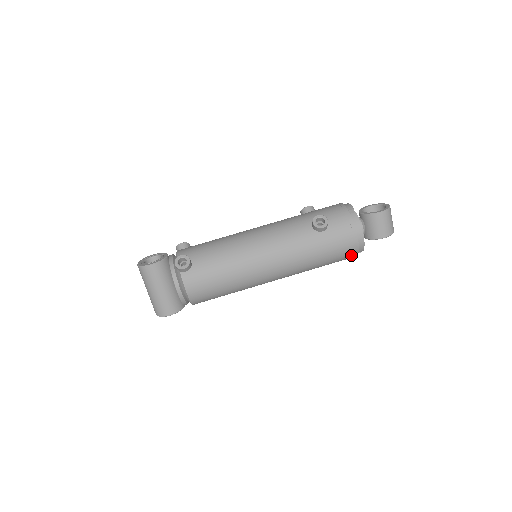
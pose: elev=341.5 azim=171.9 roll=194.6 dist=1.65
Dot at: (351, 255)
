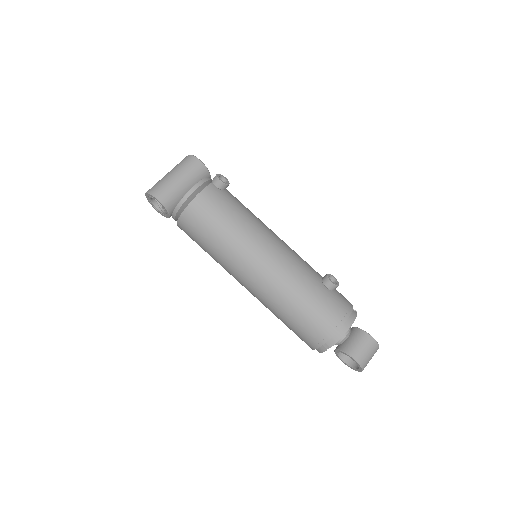
Dot at: (322, 335)
